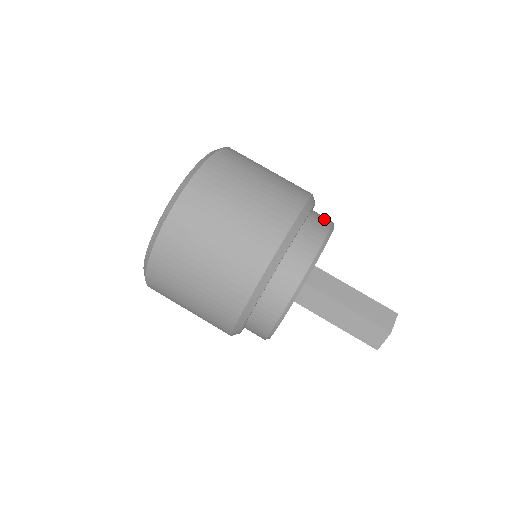
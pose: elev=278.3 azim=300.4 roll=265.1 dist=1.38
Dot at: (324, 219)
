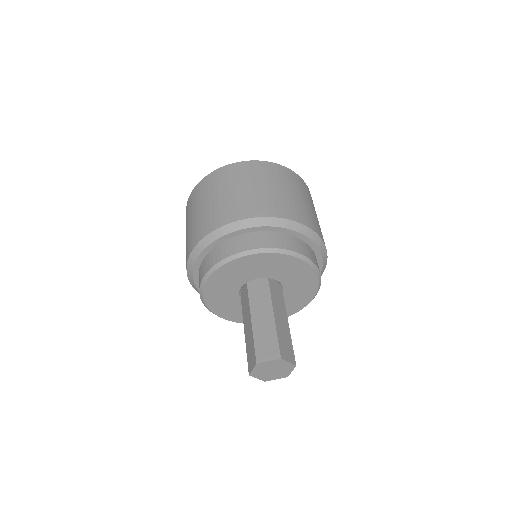
Dot at: (286, 243)
